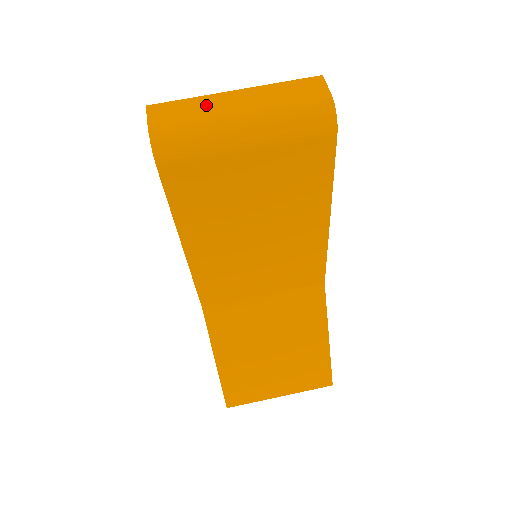
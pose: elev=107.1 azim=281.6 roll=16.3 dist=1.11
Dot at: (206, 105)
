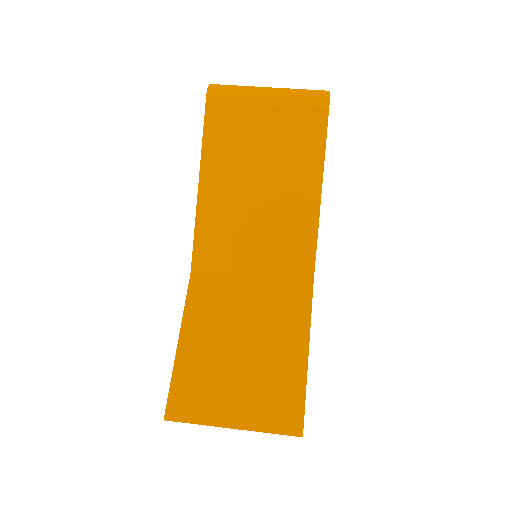
Dot at: occluded
